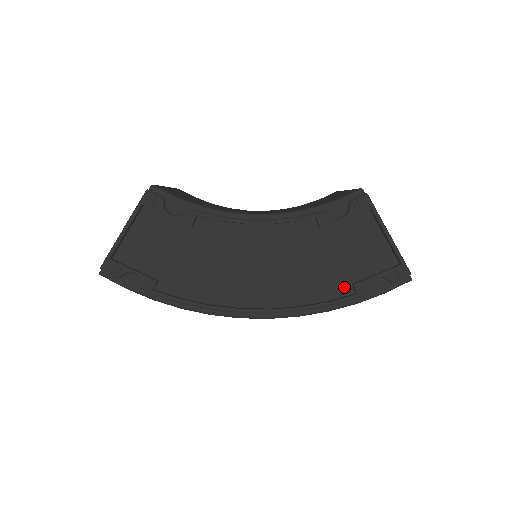
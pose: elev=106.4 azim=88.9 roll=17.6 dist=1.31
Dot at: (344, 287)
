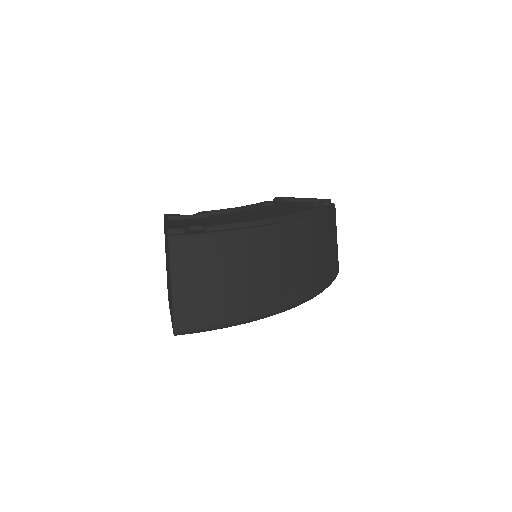
Dot at: occluded
